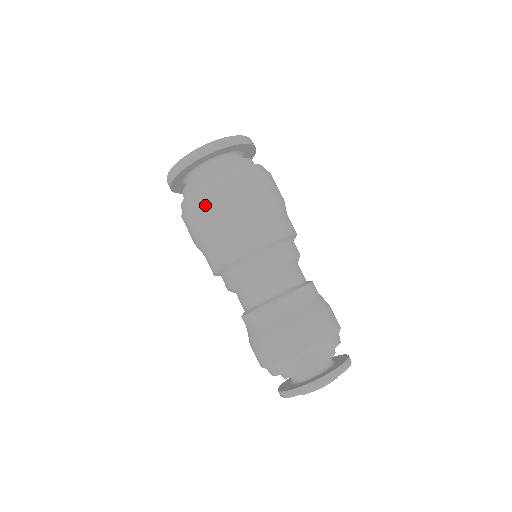
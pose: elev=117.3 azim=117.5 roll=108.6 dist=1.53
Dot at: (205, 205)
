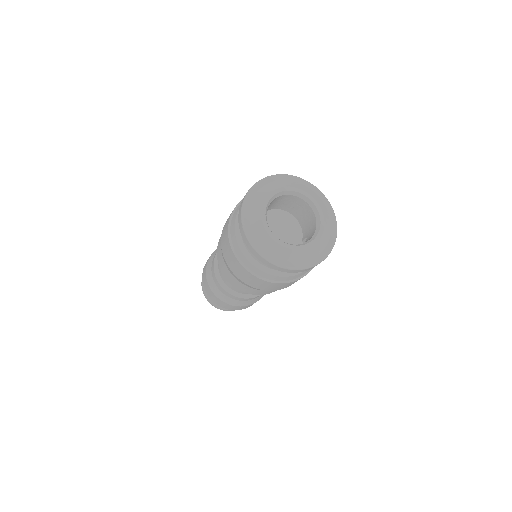
Dot at: (230, 254)
